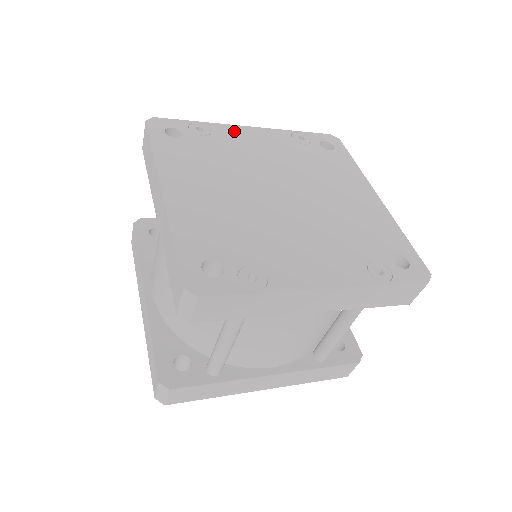
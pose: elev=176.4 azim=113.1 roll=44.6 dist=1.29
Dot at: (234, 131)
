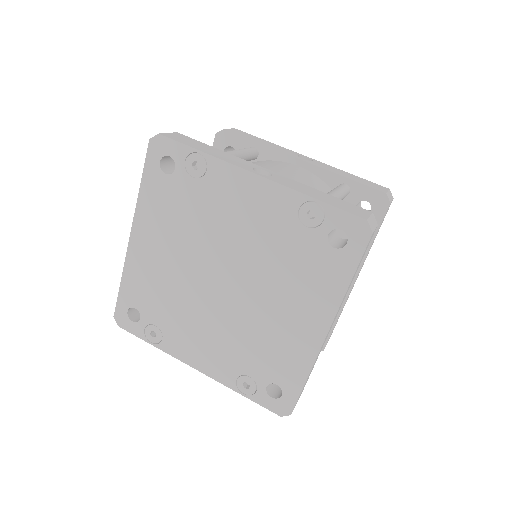
Dot at: (231, 178)
